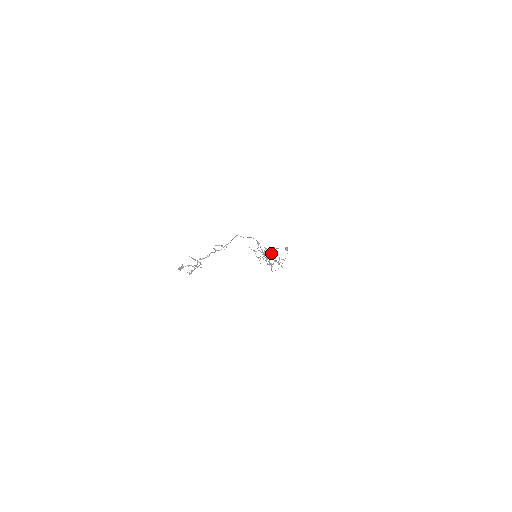
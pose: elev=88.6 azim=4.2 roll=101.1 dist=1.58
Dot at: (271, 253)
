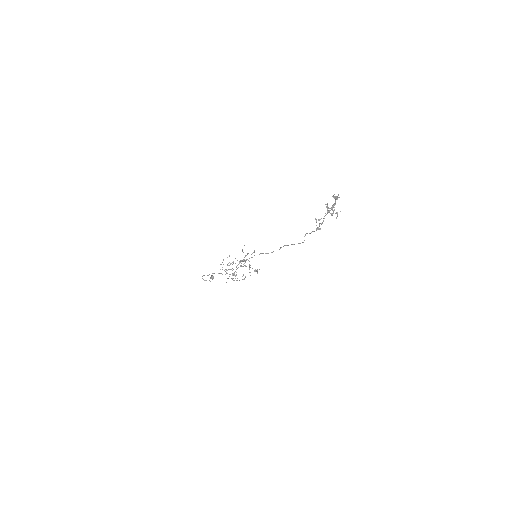
Dot at: occluded
